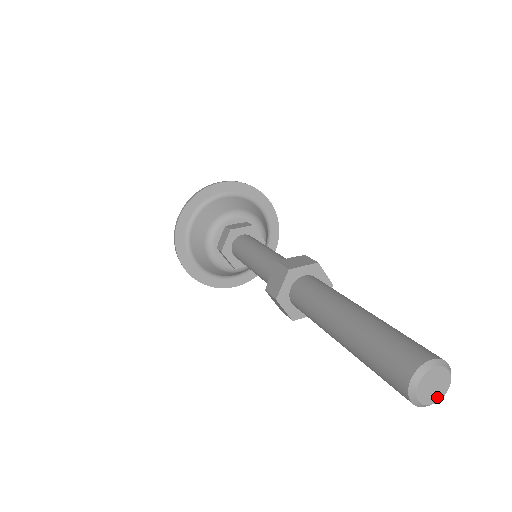
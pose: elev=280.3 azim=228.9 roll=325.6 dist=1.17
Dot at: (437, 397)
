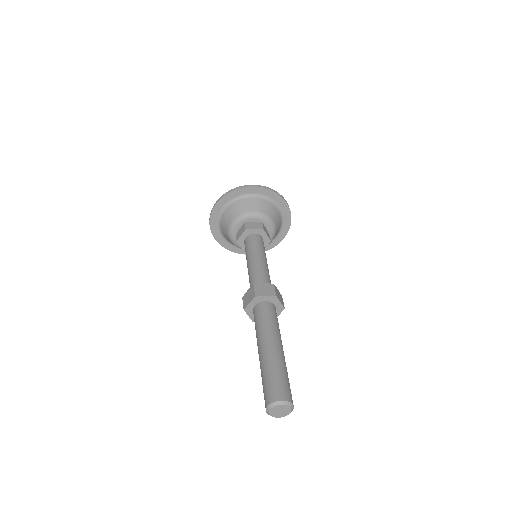
Dot at: (288, 412)
